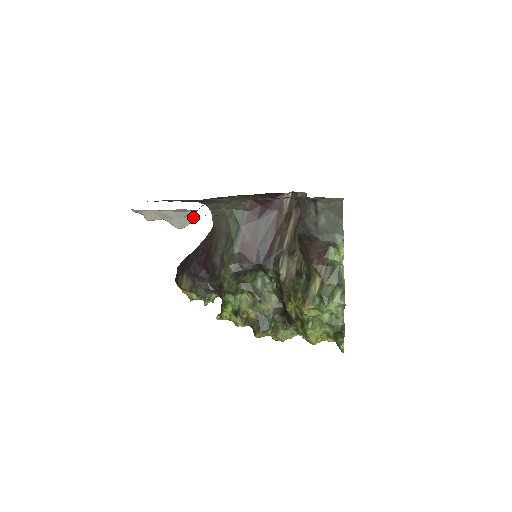
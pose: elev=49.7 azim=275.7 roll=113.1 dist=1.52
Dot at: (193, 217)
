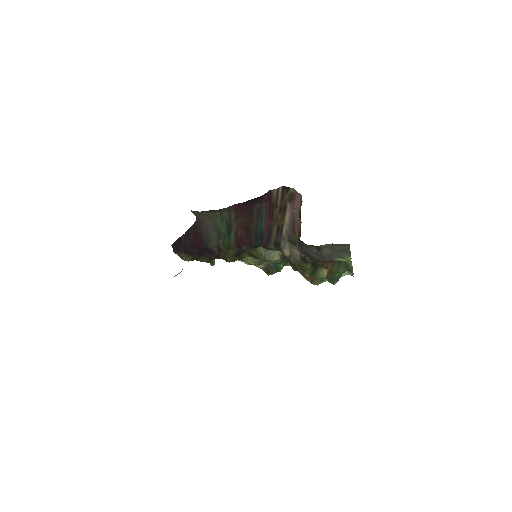
Dot at: (182, 269)
